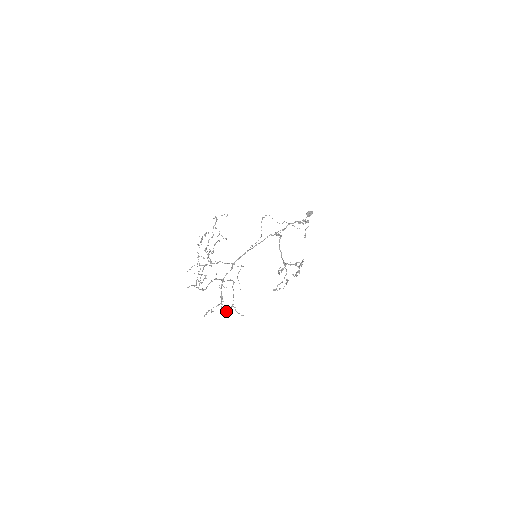
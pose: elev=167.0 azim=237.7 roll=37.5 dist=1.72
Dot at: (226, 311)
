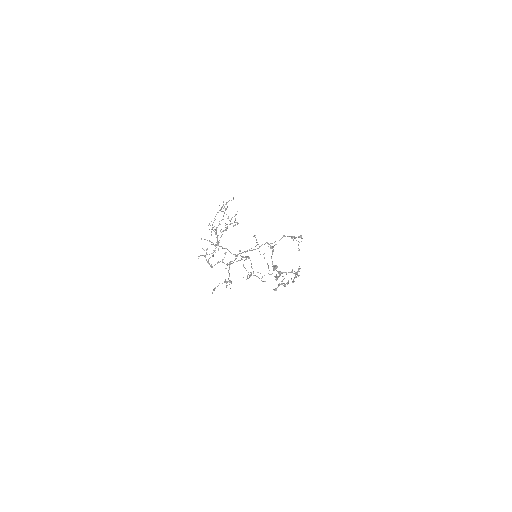
Dot at: occluded
